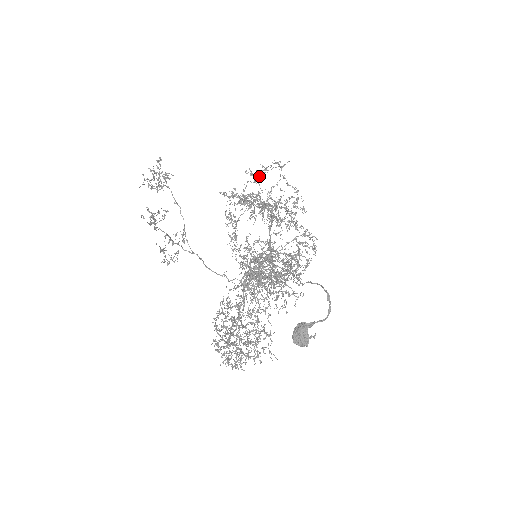
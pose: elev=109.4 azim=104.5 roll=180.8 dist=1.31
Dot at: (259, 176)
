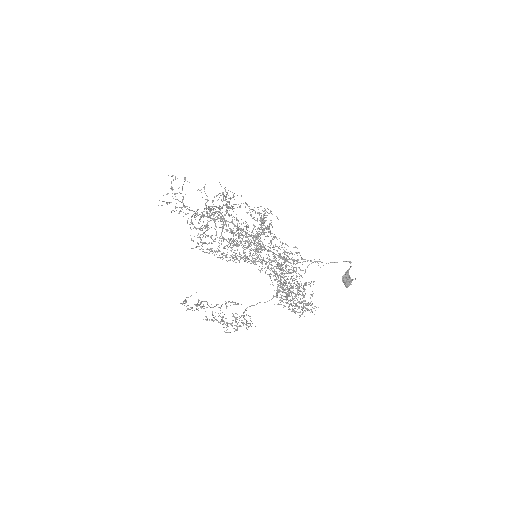
Dot at: (183, 204)
